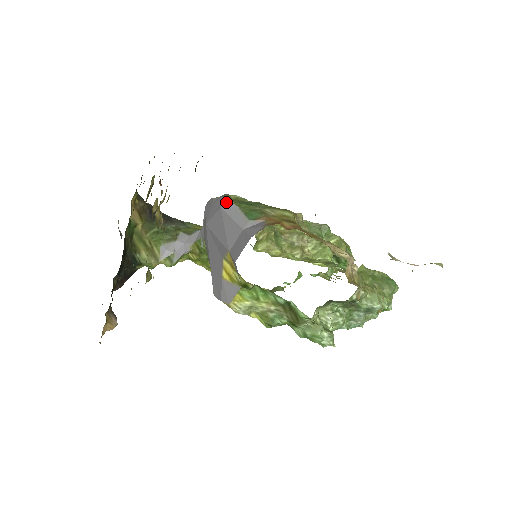
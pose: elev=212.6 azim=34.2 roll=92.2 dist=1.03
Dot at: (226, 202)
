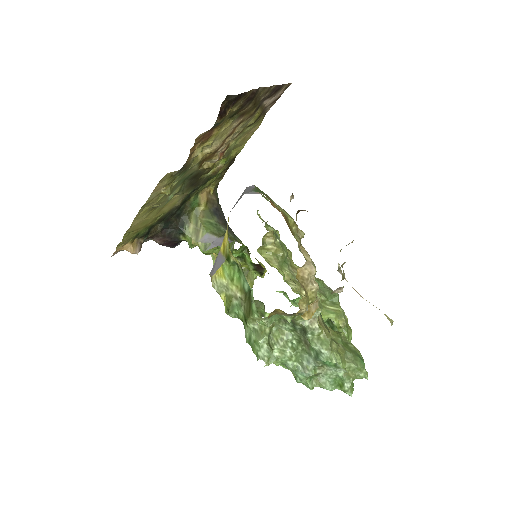
Dot at: (252, 186)
